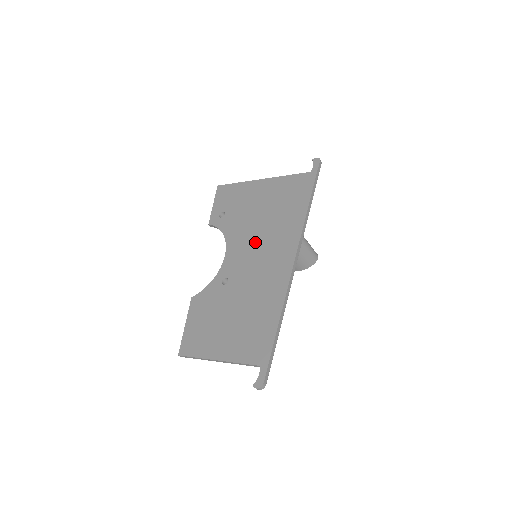
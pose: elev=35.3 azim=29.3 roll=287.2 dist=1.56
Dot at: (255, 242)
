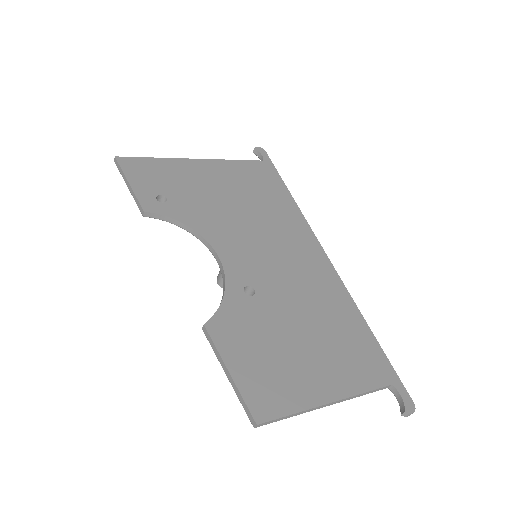
Dot at: (255, 236)
